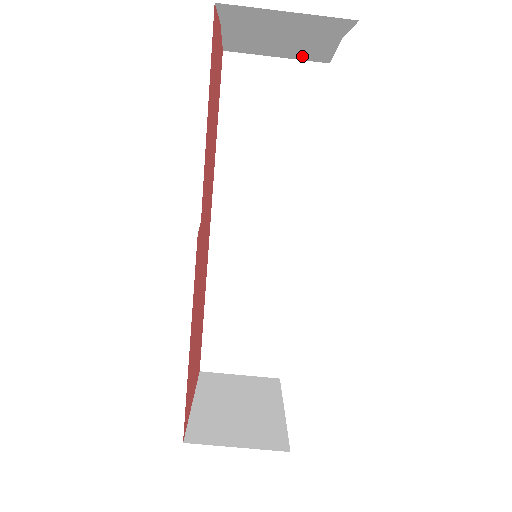
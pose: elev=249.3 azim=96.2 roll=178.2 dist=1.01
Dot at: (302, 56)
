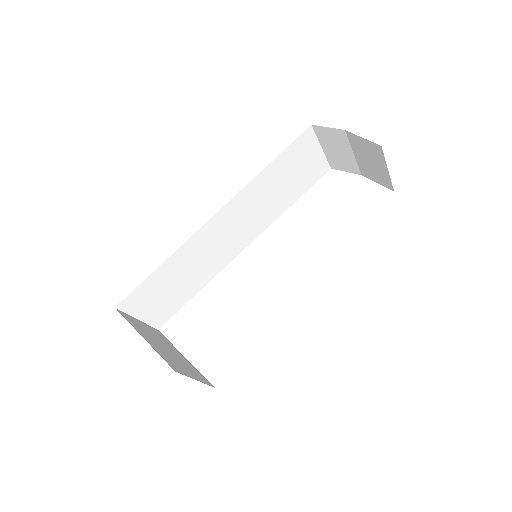
Dot at: (331, 158)
